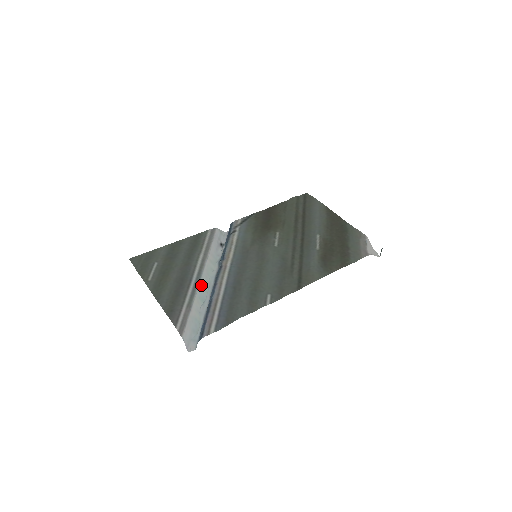
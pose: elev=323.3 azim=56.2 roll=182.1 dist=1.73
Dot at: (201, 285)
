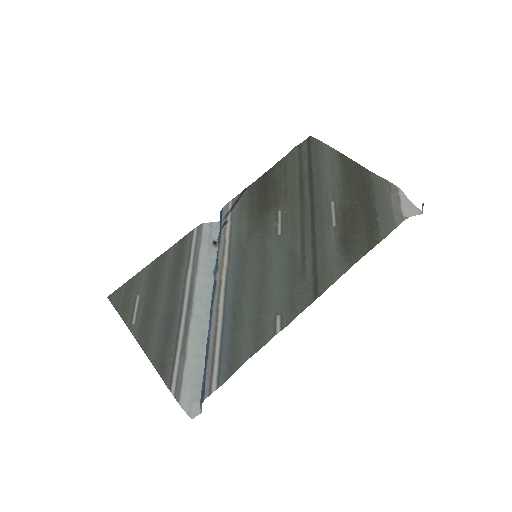
Dot at: (195, 316)
